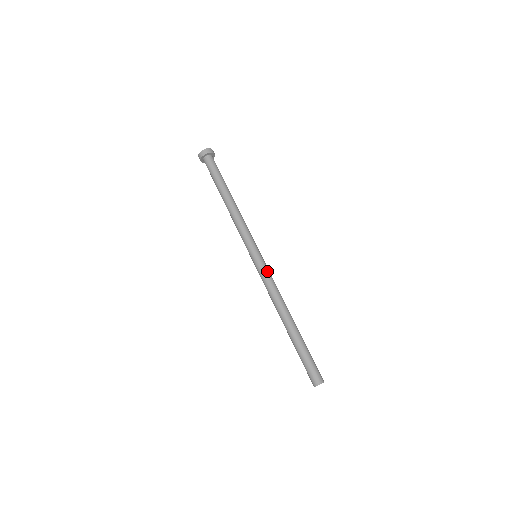
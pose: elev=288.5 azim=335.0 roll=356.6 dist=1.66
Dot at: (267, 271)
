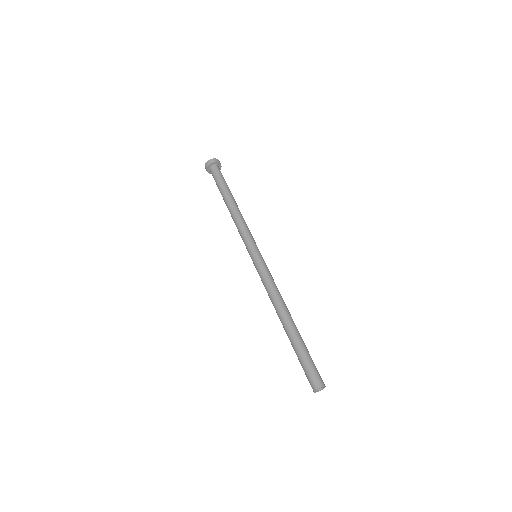
Dot at: (268, 270)
